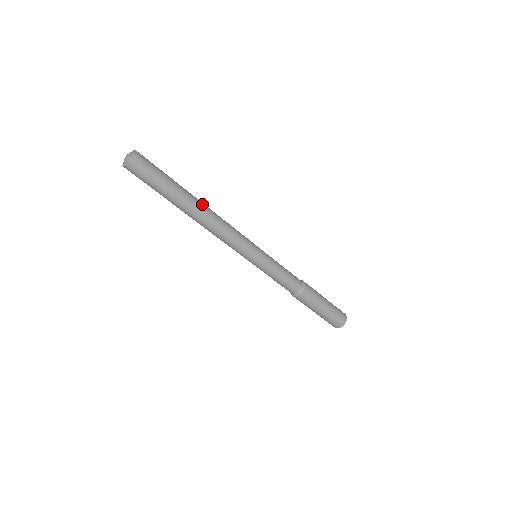
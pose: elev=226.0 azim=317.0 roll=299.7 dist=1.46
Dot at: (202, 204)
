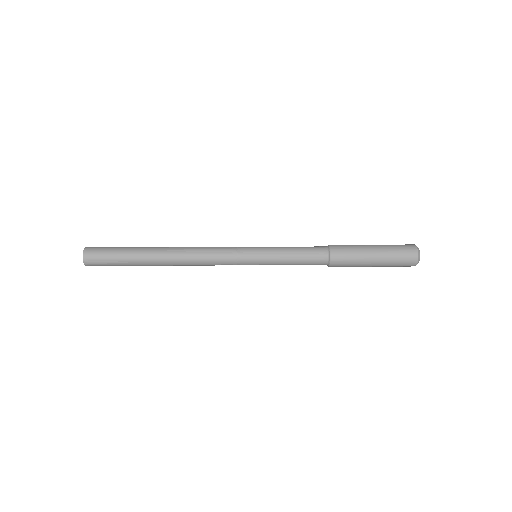
Dot at: (167, 247)
